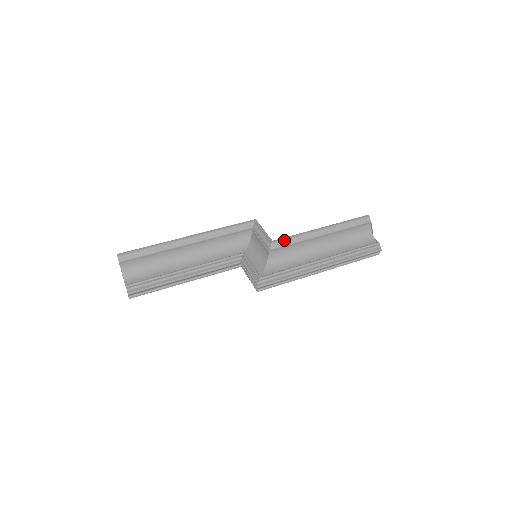
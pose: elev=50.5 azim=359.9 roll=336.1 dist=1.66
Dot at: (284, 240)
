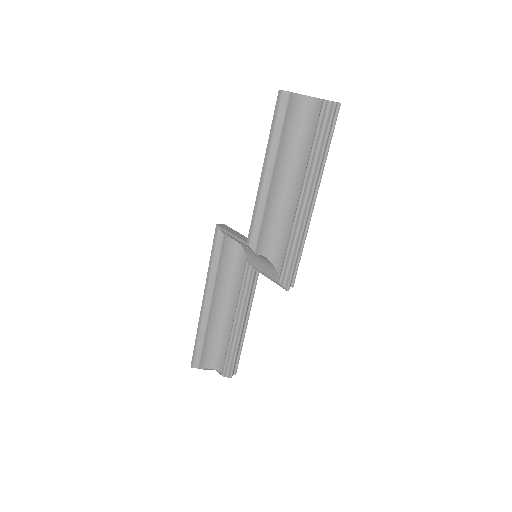
Dot at: (253, 230)
